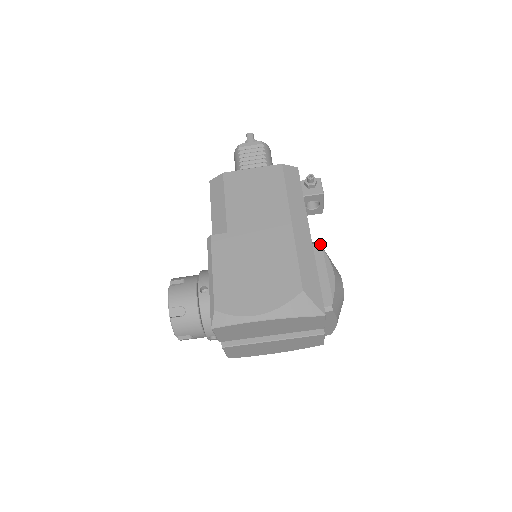
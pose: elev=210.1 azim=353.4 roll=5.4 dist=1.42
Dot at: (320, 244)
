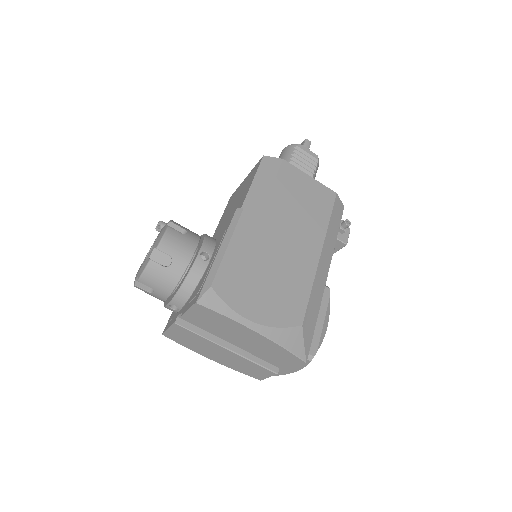
Dot at: occluded
